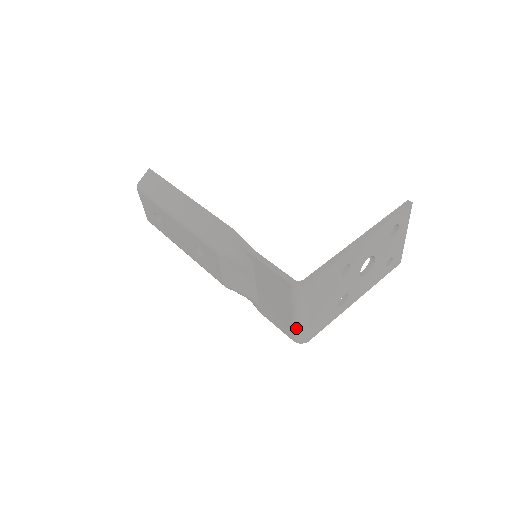
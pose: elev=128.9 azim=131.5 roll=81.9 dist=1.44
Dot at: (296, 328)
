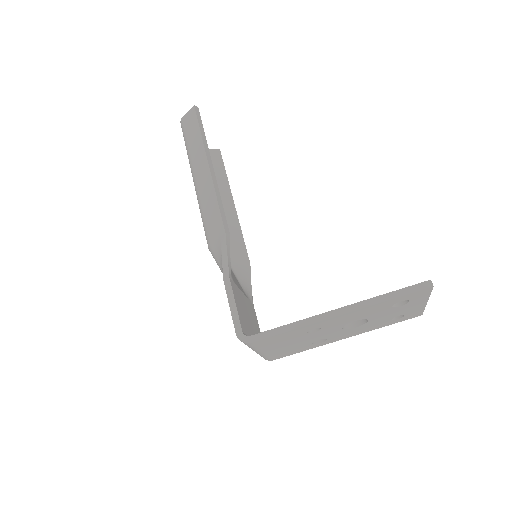
Dot at: occluded
